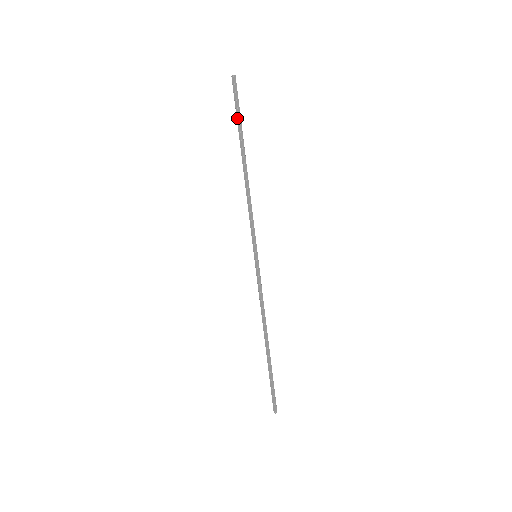
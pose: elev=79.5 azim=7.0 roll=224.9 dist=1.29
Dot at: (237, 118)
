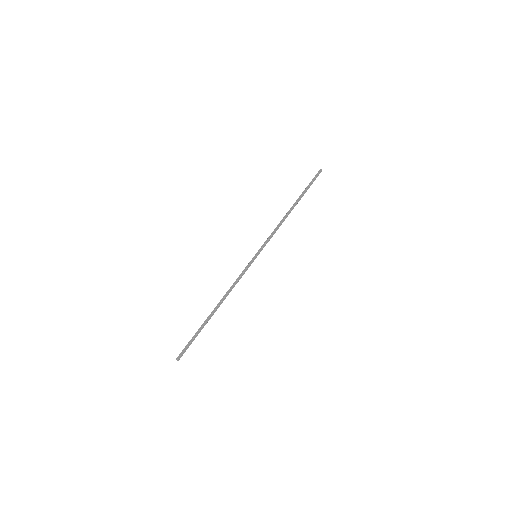
Dot at: (307, 187)
